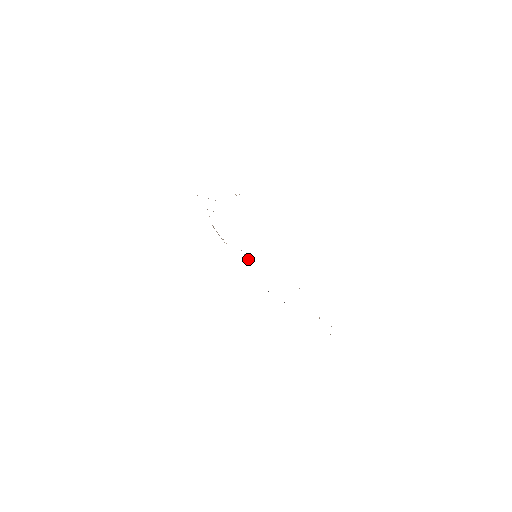
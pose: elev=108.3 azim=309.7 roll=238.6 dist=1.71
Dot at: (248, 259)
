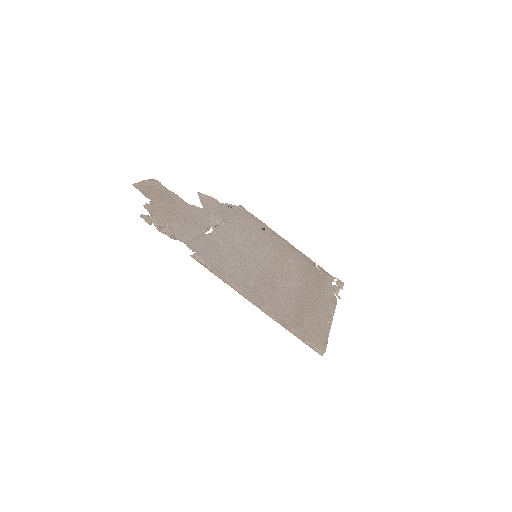
Dot at: (223, 225)
